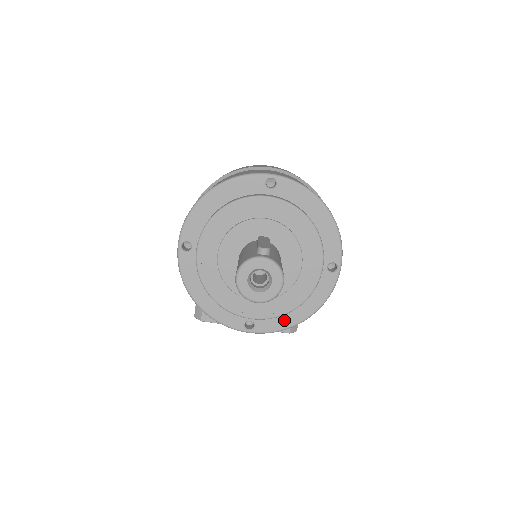
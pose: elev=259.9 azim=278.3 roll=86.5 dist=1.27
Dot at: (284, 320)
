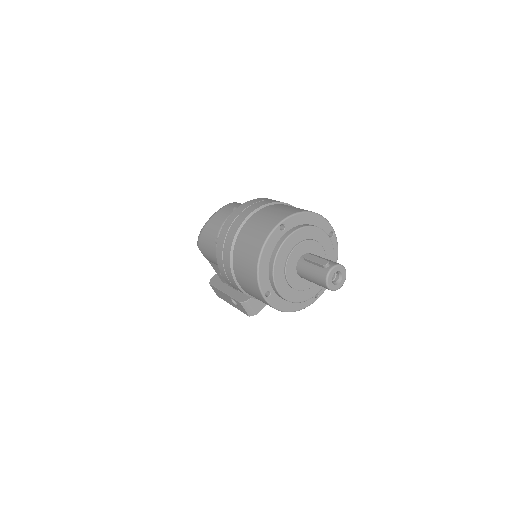
Dot at: occluded
